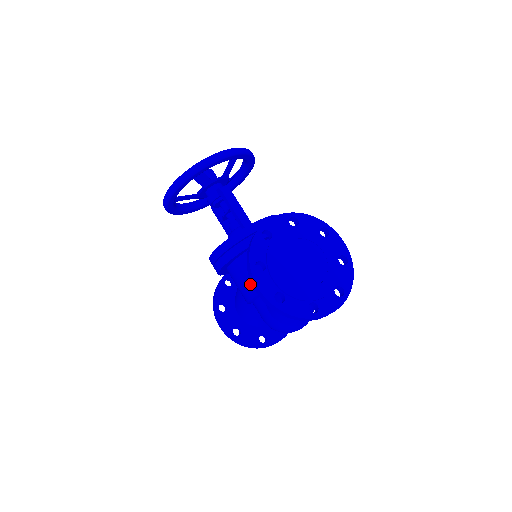
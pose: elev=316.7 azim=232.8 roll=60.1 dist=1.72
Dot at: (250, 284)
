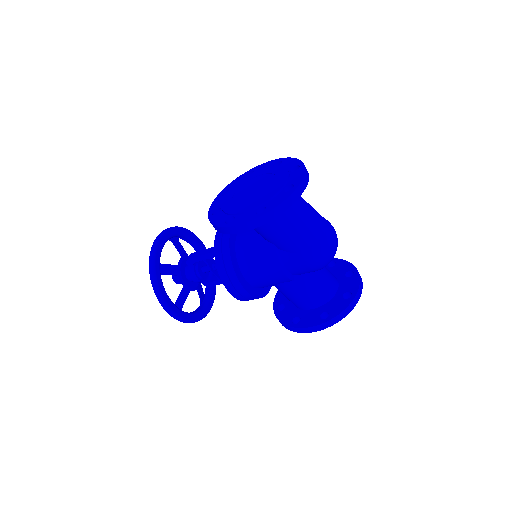
Dot at: (264, 259)
